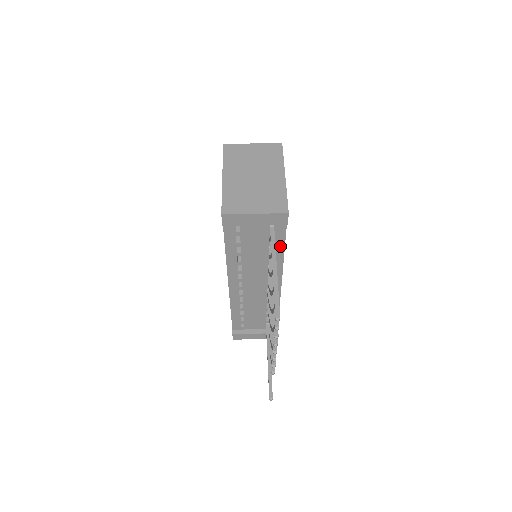
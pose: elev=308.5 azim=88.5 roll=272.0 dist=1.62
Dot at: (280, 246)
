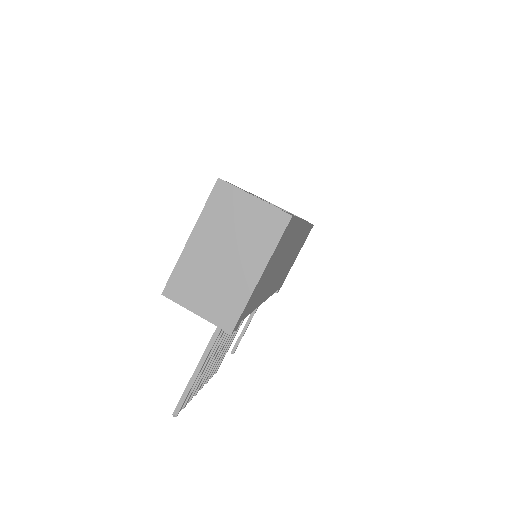
Dot at: occluded
